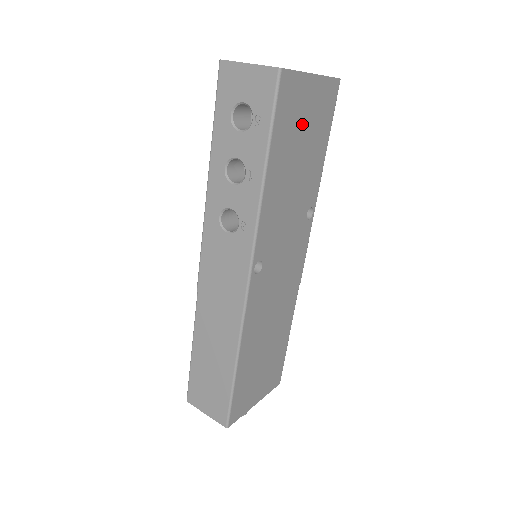
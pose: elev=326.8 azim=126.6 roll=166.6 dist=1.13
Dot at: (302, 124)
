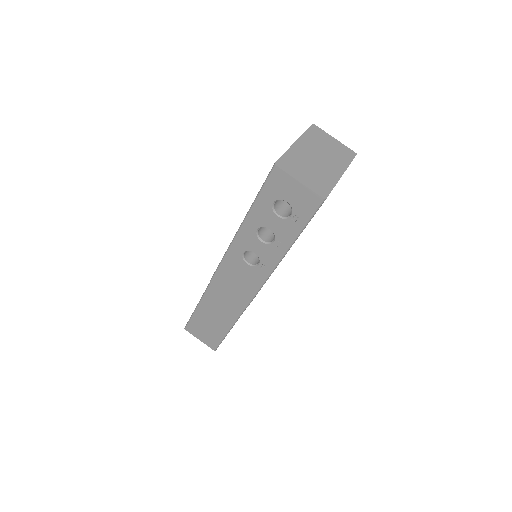
Dot at: occluded
